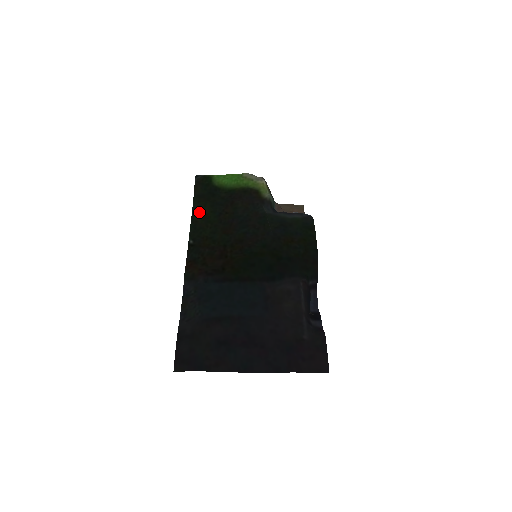
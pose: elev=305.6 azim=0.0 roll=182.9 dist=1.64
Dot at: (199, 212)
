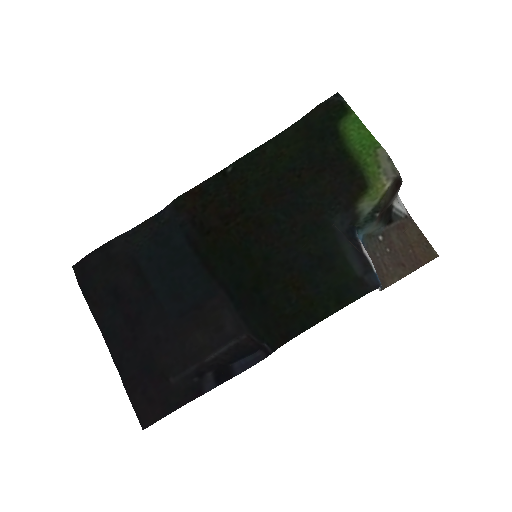
Dot at: (281, 143)
